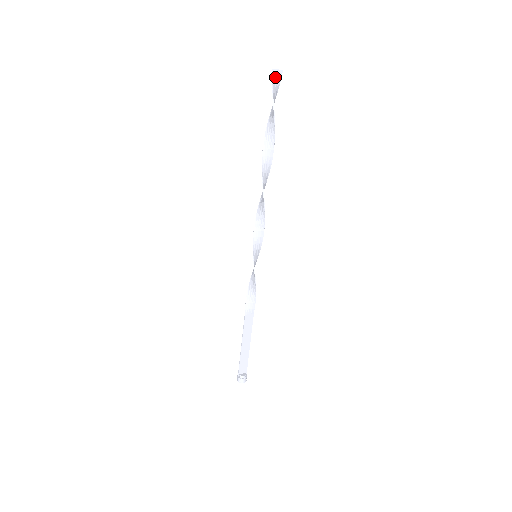
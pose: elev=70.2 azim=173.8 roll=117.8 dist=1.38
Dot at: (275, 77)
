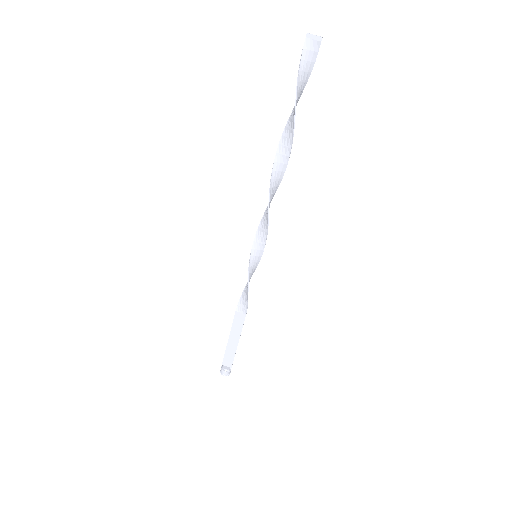
Dot at: (309, 45)
